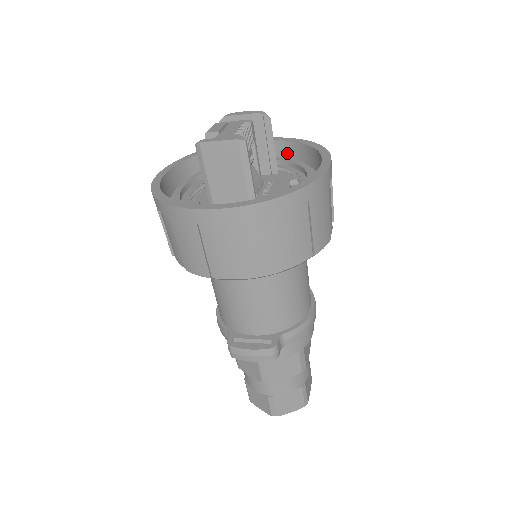
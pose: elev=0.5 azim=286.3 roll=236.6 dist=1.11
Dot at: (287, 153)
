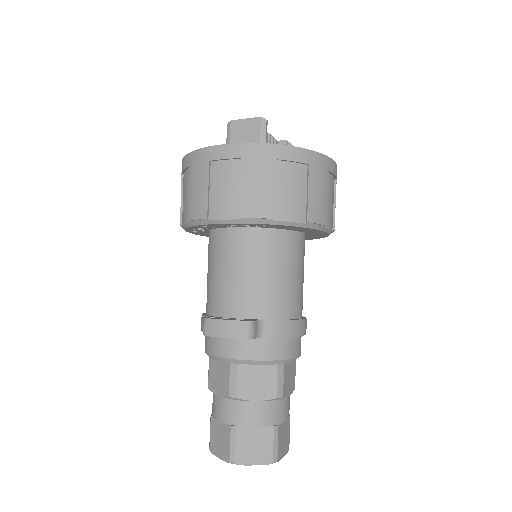
Dot at: occluded
